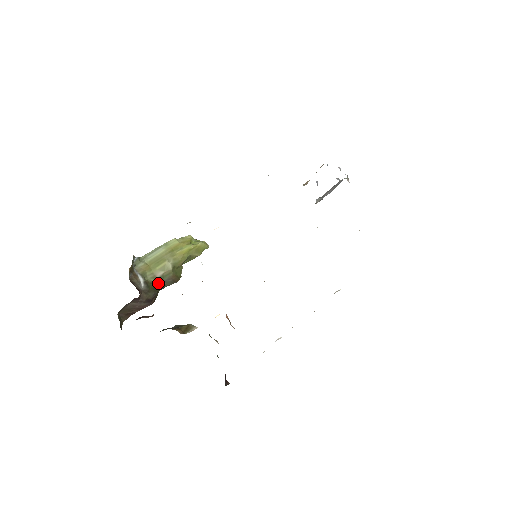
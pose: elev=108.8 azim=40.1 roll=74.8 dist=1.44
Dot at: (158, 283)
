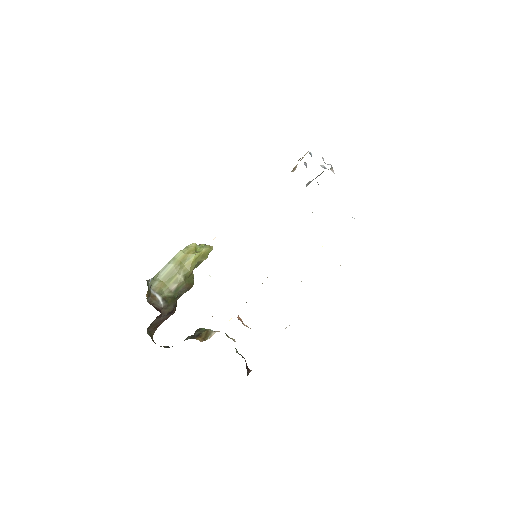
Dot at: (175, 295)
